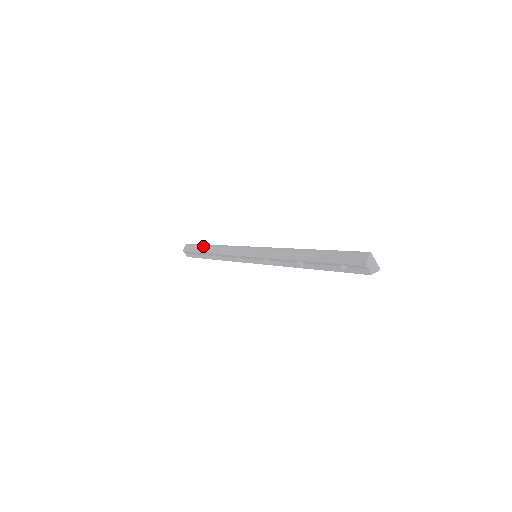
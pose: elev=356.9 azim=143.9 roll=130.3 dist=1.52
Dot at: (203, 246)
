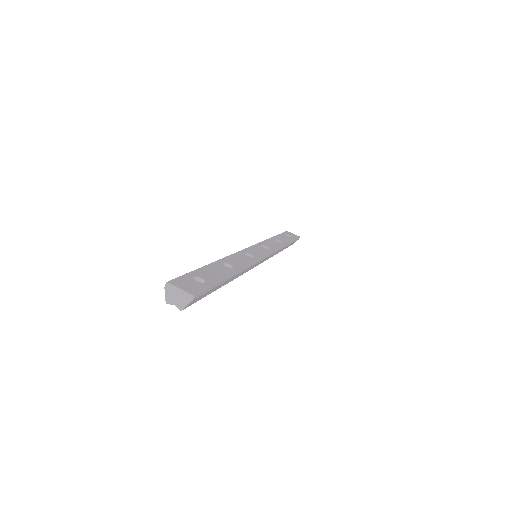
Dot at: occluded
